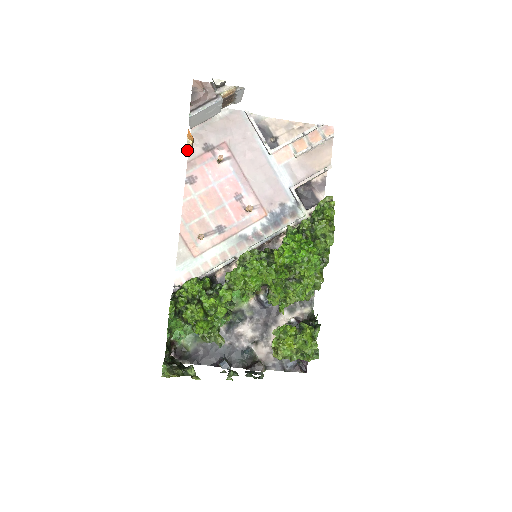
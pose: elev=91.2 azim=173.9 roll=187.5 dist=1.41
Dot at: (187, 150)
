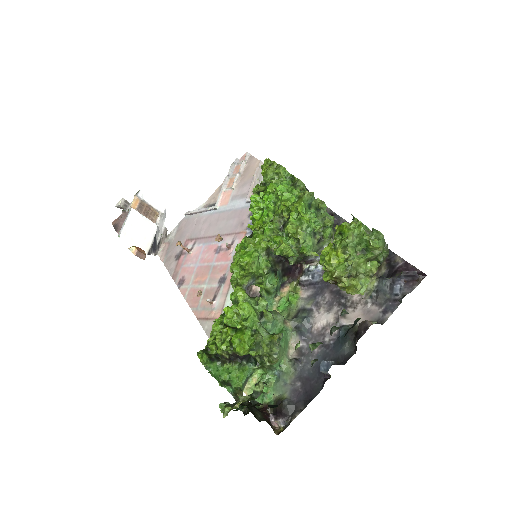
Dot at: (141, 258)
